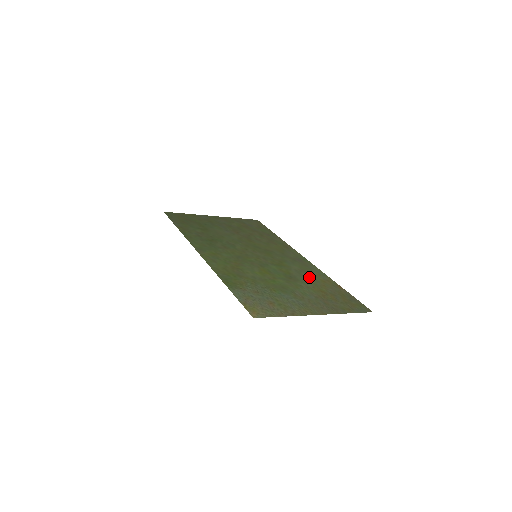
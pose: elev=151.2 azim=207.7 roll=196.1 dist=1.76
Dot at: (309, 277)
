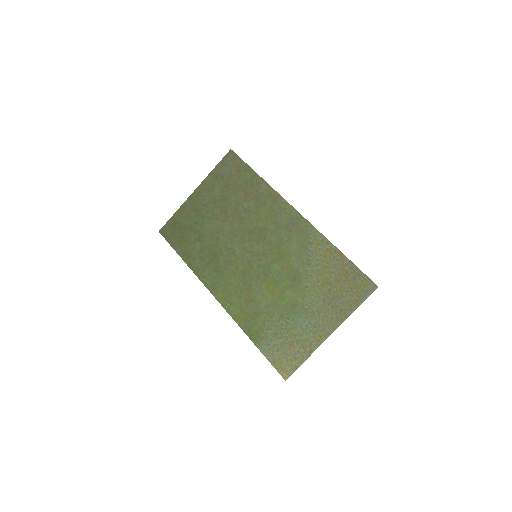
Dot at: (310, 260)
